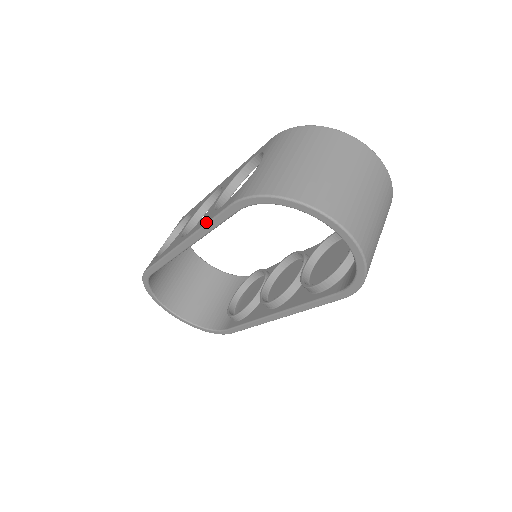
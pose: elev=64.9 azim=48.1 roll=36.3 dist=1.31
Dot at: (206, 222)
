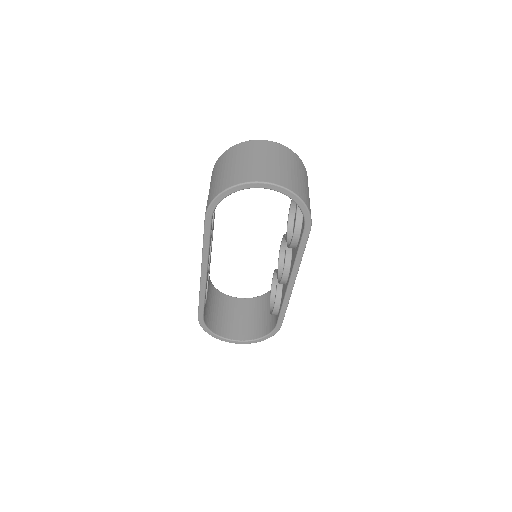
Dot at: occluded
